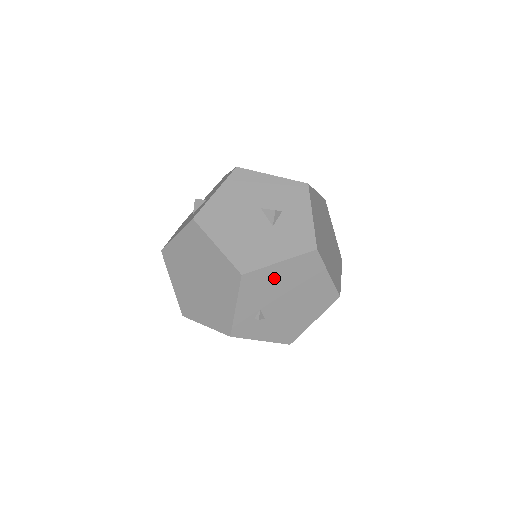
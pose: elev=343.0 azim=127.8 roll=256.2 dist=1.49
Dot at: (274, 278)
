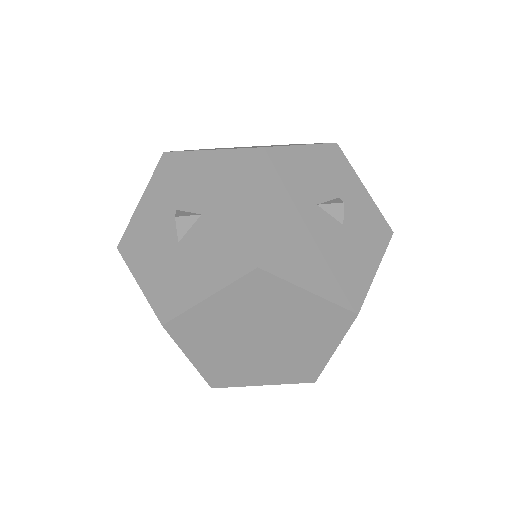
Dot at: occluded
